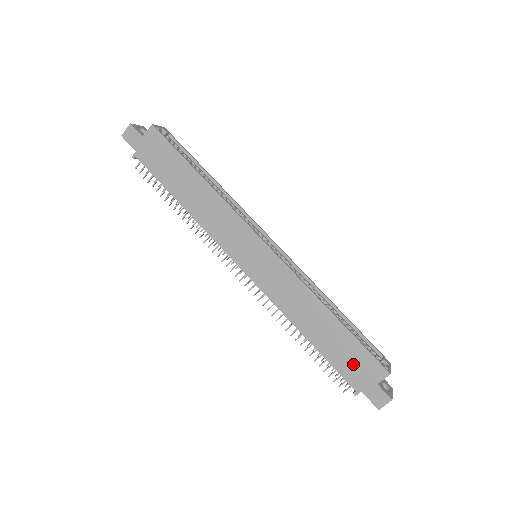
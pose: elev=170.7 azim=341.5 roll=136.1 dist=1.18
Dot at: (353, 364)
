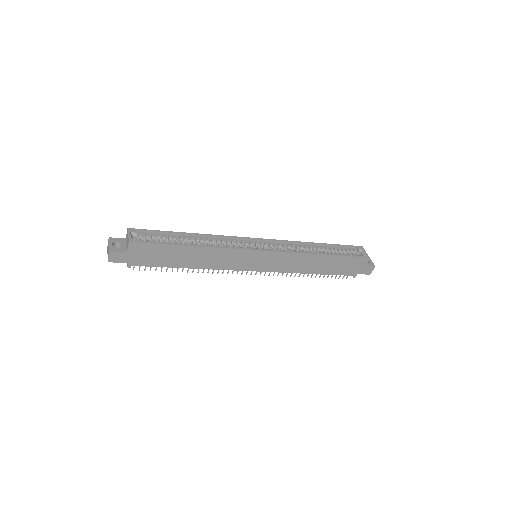
Dot at: (347, 267)
